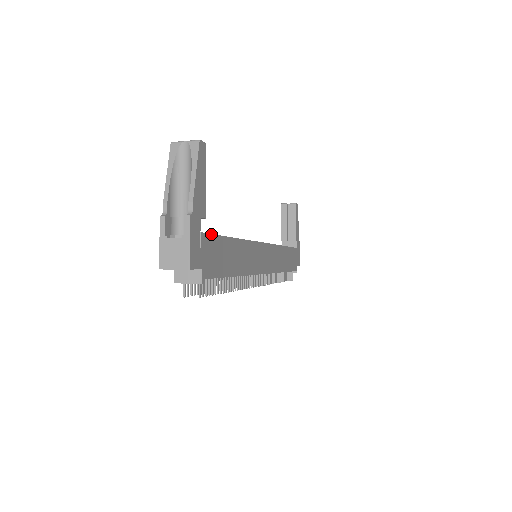
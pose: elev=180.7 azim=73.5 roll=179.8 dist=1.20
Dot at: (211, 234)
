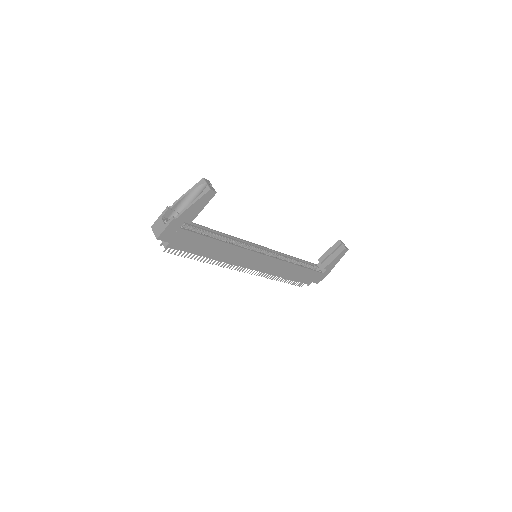
Dot at: (191, 232)
